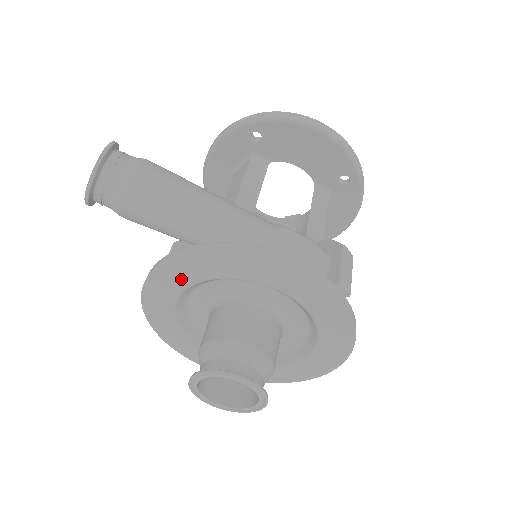
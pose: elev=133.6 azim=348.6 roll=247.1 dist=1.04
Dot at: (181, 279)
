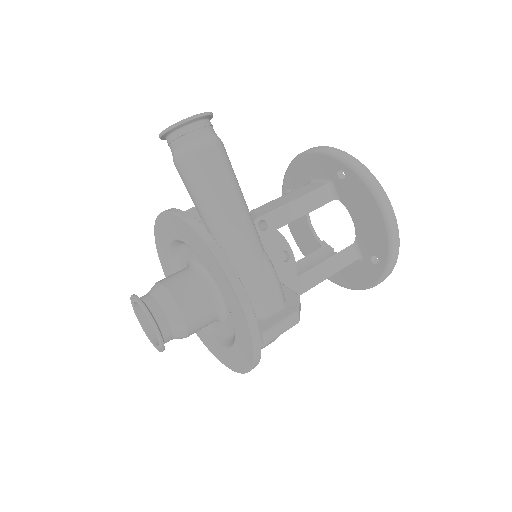
Dot at: (181, 233)
